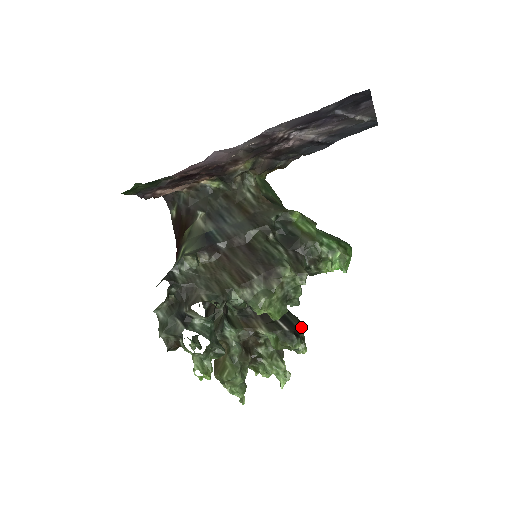
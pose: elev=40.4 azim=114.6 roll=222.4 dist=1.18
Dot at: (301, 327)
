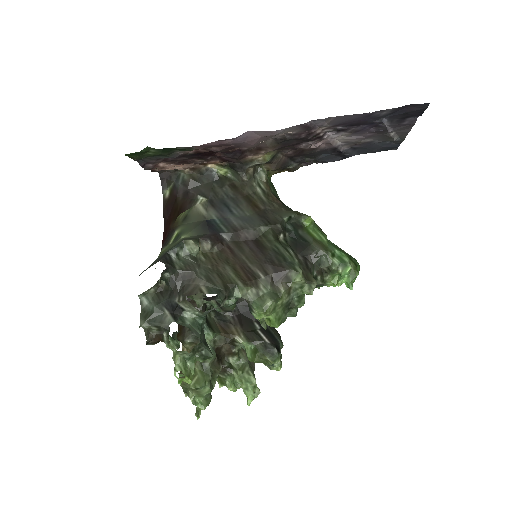
Dot at: (281, 341)
